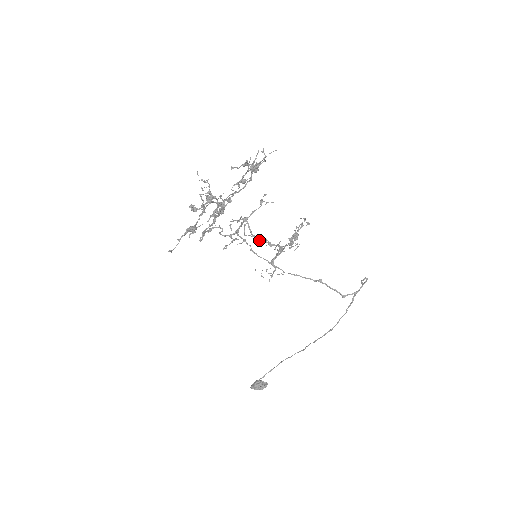
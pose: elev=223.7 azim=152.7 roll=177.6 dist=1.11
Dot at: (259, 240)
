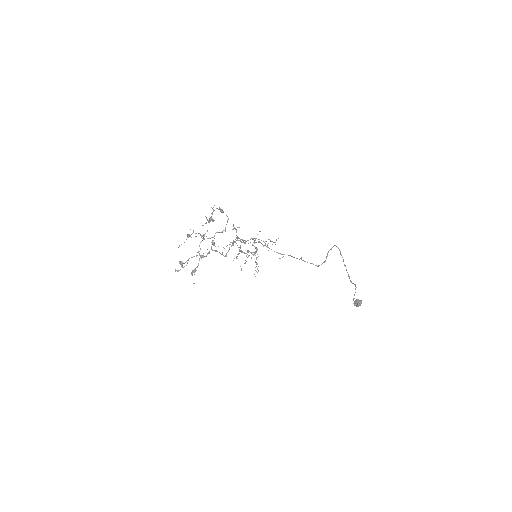
Dot at: occluded
